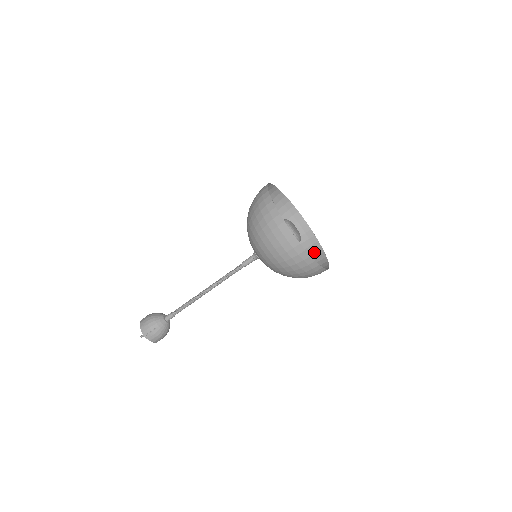
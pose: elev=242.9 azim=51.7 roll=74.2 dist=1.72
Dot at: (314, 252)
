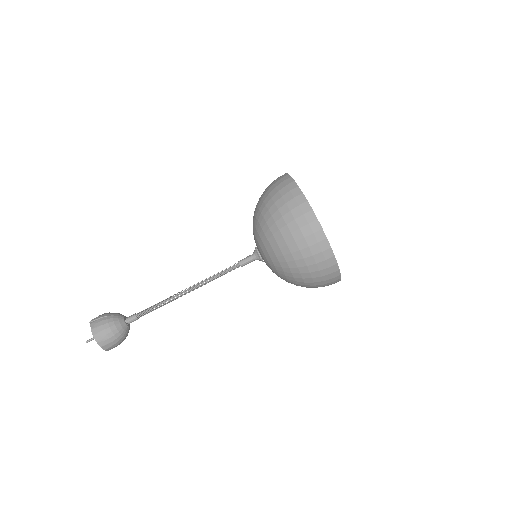
Dot at: (330, 283)
